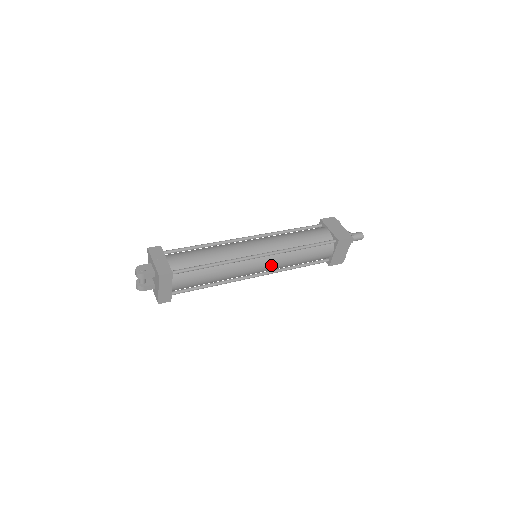
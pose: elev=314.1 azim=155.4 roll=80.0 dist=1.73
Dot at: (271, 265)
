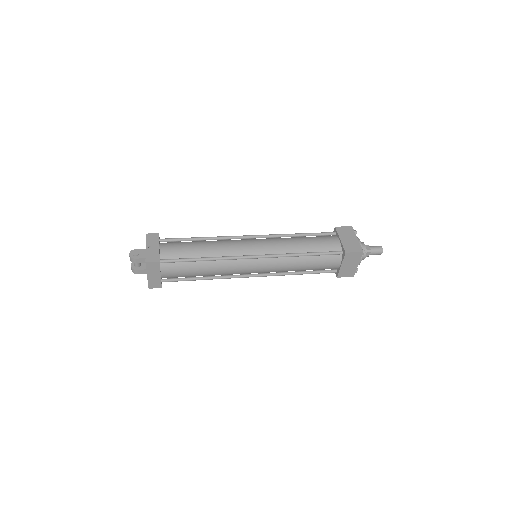
Dot at: (268, 268)
